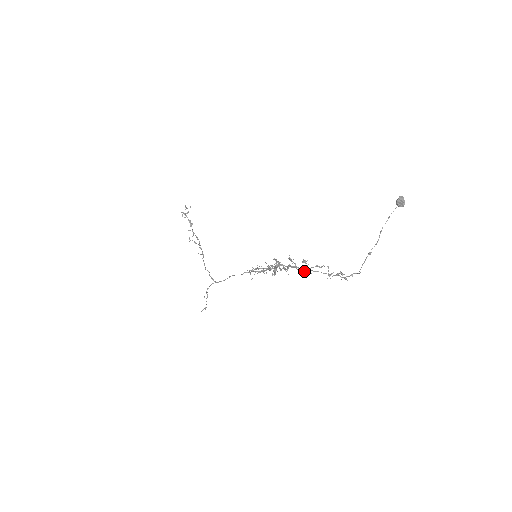
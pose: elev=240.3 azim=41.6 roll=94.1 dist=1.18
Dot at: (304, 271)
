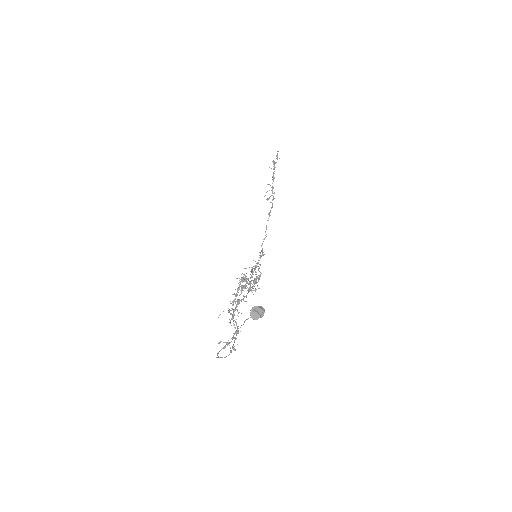
Dot at: (233, 311)
